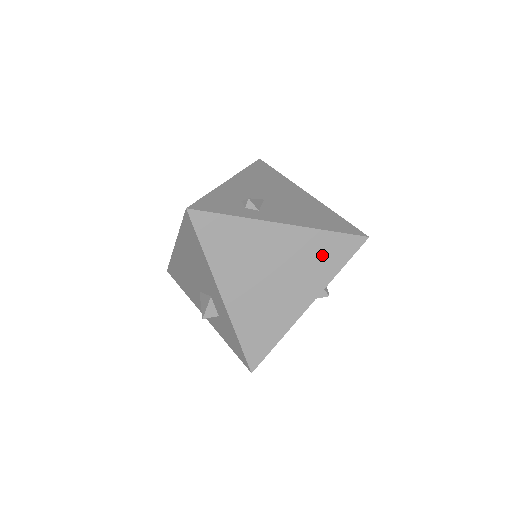
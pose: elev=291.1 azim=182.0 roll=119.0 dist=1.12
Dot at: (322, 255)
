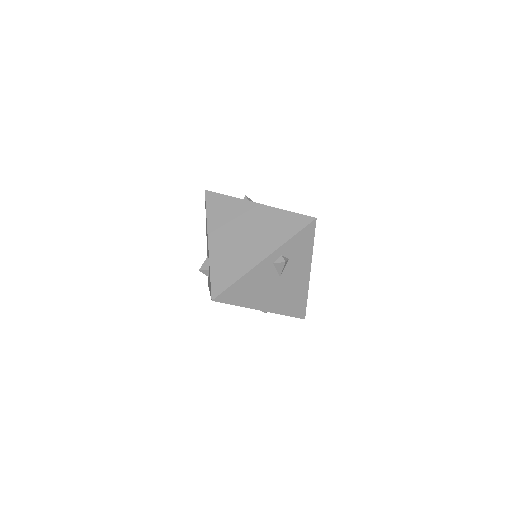
Dot at: (280, 225)
